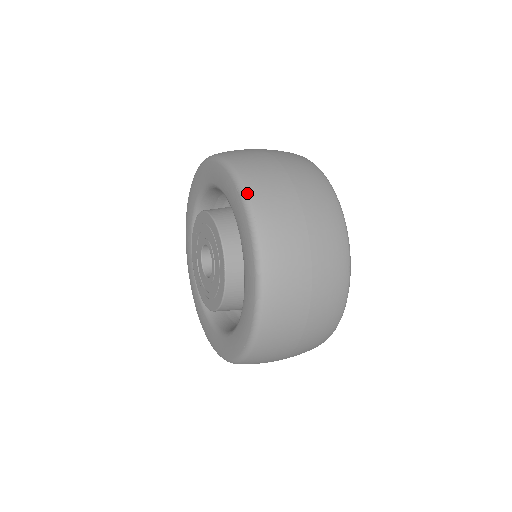
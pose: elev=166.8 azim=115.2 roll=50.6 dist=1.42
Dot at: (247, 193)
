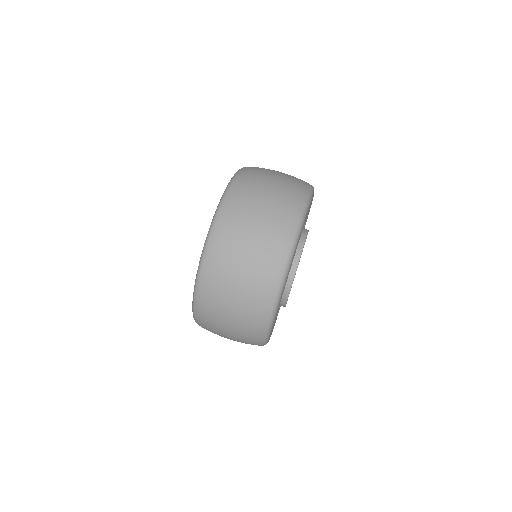
Dot at: (212, 229)
